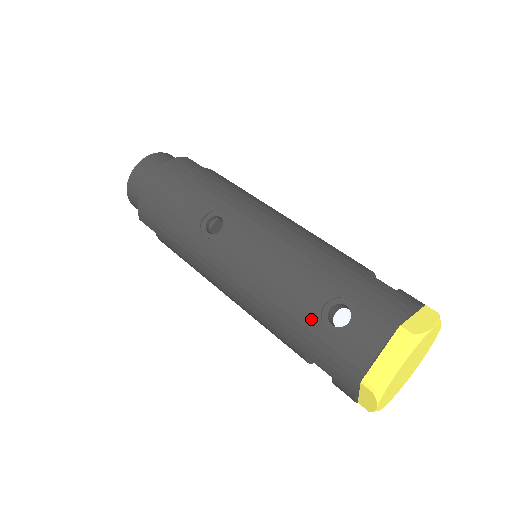
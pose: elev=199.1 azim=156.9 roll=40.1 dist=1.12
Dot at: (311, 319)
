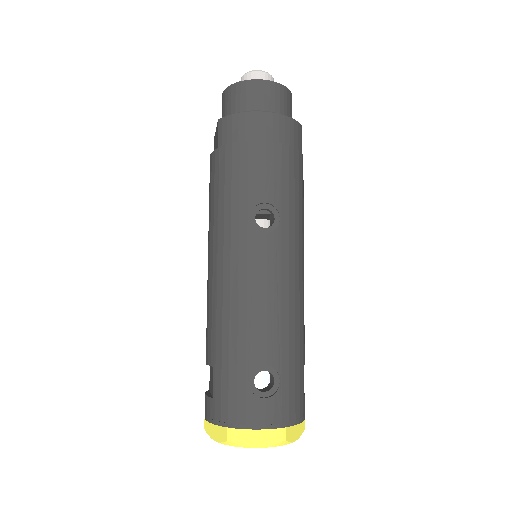
Dot at: (247, 362)
